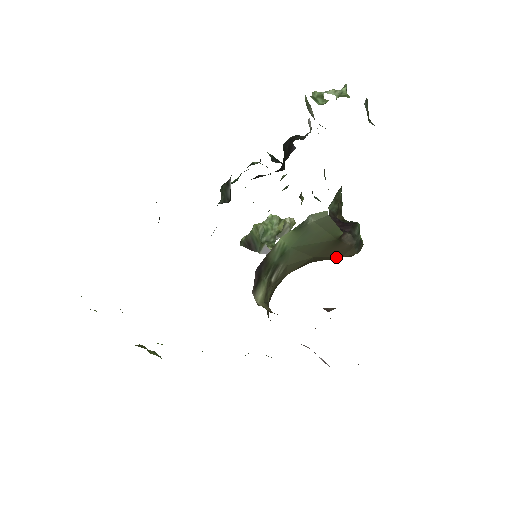
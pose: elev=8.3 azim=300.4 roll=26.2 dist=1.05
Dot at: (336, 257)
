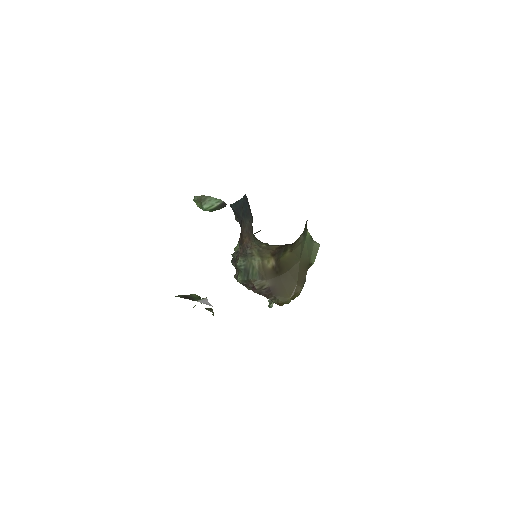
Dot at: (297, 280)
